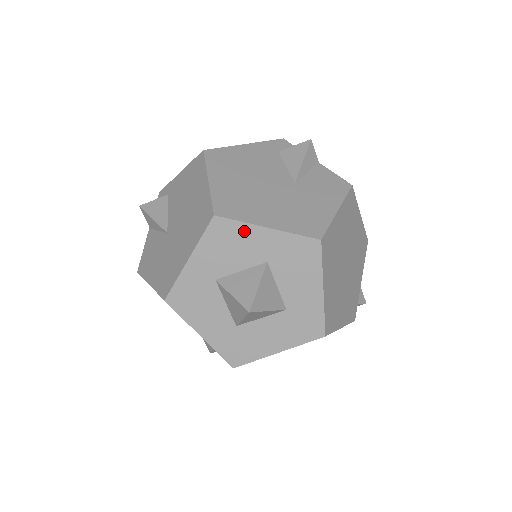
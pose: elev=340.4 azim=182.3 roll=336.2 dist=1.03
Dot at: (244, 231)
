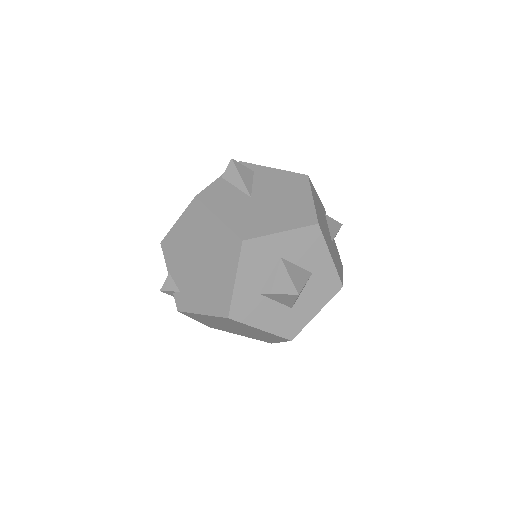
Dot at: (321, 246)
